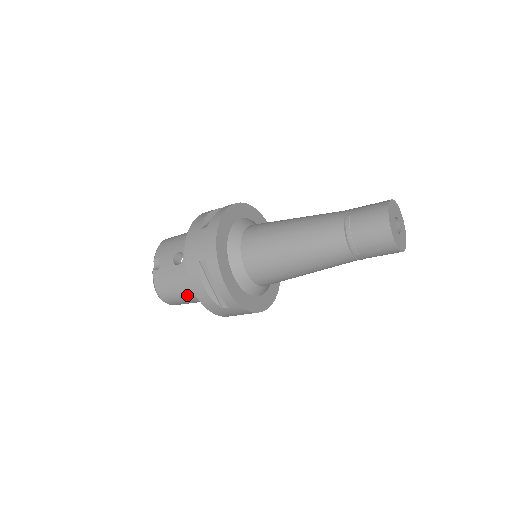
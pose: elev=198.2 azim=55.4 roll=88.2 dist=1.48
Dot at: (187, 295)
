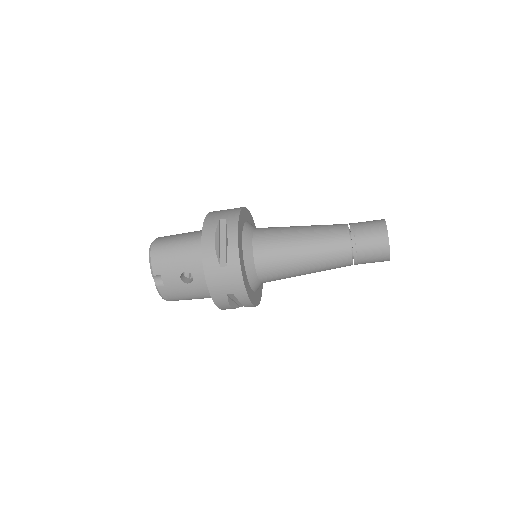
Dot at: occluded
